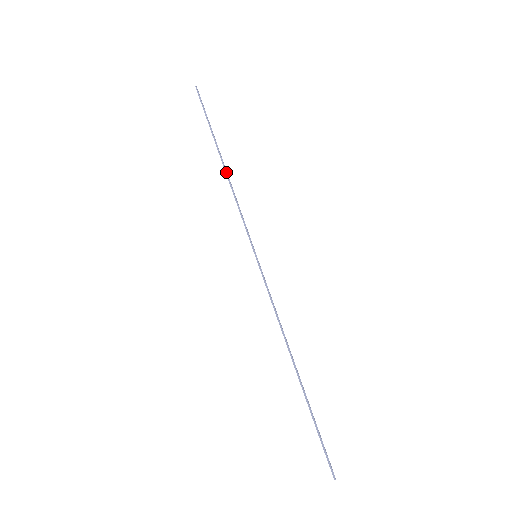
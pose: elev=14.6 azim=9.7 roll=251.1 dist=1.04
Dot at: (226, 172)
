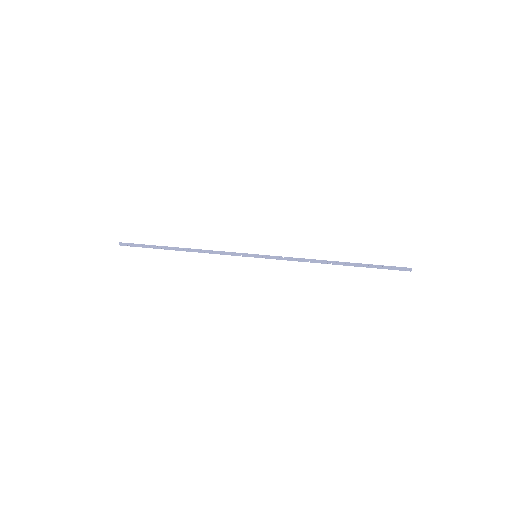
Dot at: (191, 249)
